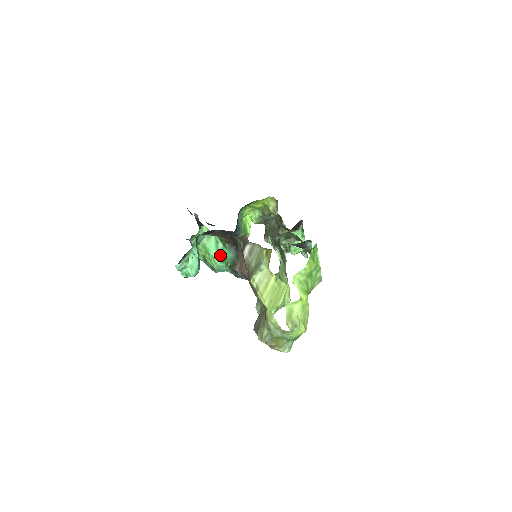
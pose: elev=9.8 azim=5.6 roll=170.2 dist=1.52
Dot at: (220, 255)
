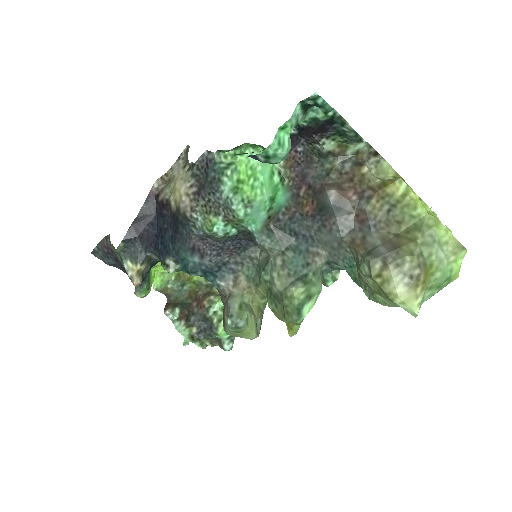
Dot at: (272, 189)
